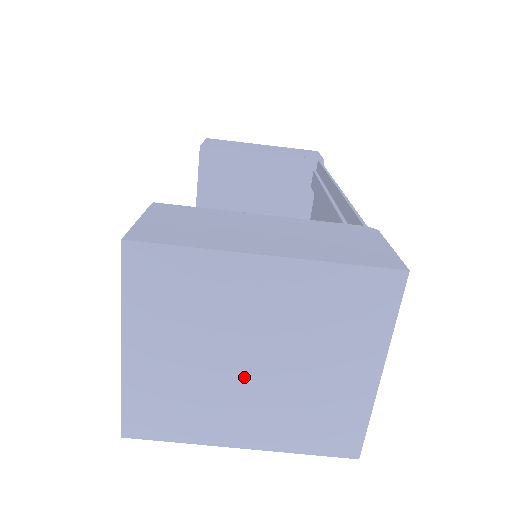
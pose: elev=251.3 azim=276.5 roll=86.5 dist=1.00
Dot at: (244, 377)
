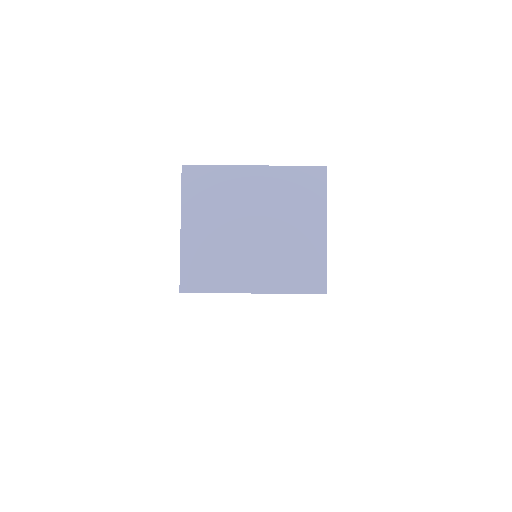
Dot at: (250, 240)
